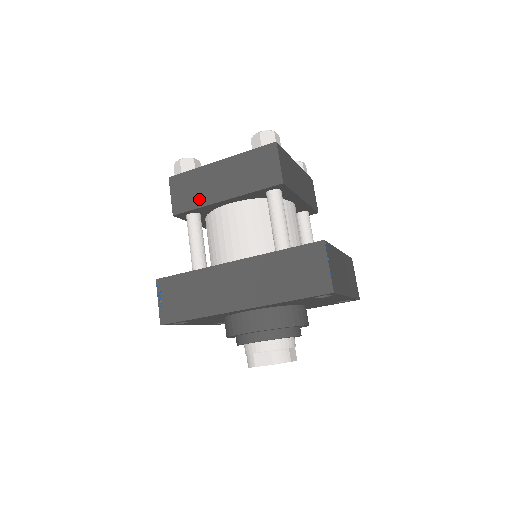
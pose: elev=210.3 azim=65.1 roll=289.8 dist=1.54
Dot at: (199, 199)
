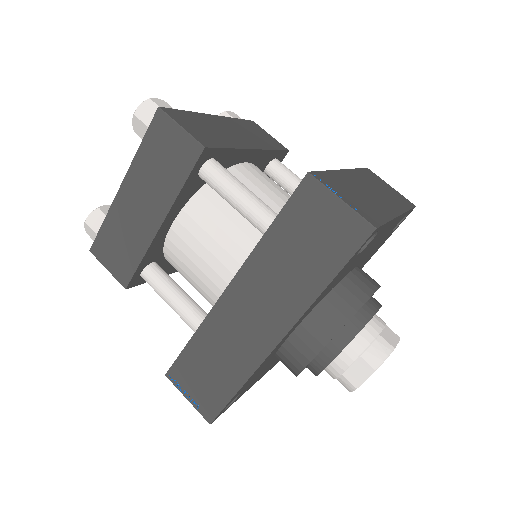
Dot at: (135, 248)
